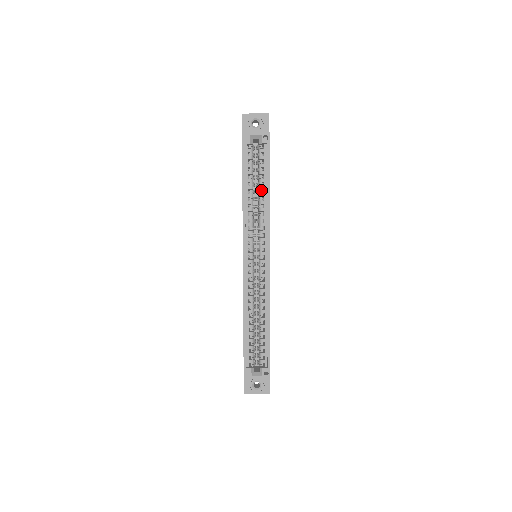
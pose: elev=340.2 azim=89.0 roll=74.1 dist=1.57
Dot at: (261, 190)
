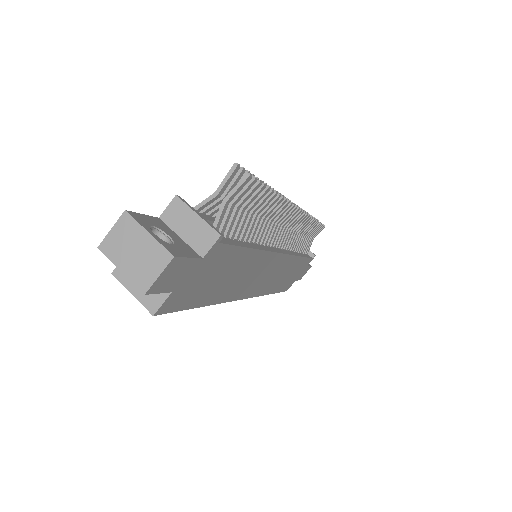
Dot at: occluded
